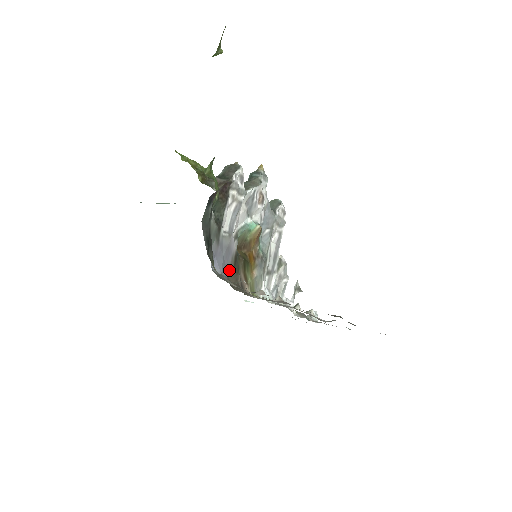
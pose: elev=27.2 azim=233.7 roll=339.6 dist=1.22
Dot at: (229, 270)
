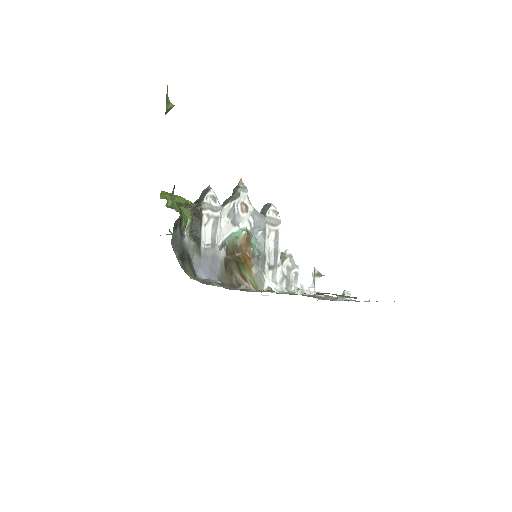
Dot at: (220, 274)
